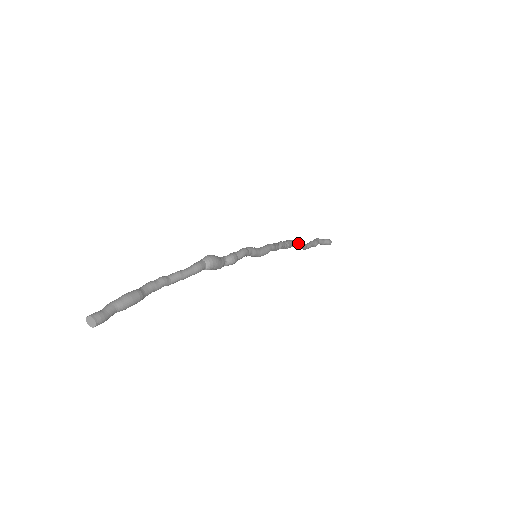
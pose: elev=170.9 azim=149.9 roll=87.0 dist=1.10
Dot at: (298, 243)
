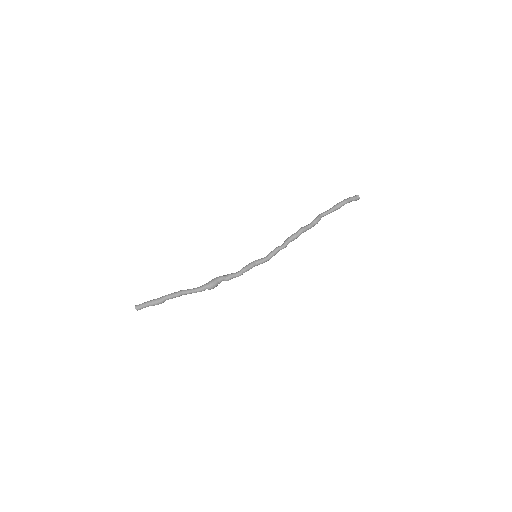
Dot at: (308, 229)
